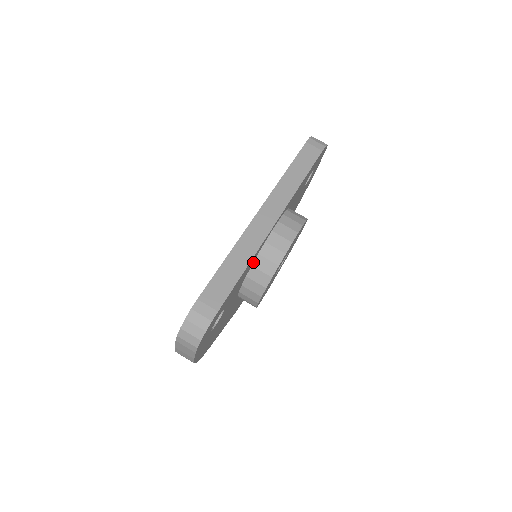
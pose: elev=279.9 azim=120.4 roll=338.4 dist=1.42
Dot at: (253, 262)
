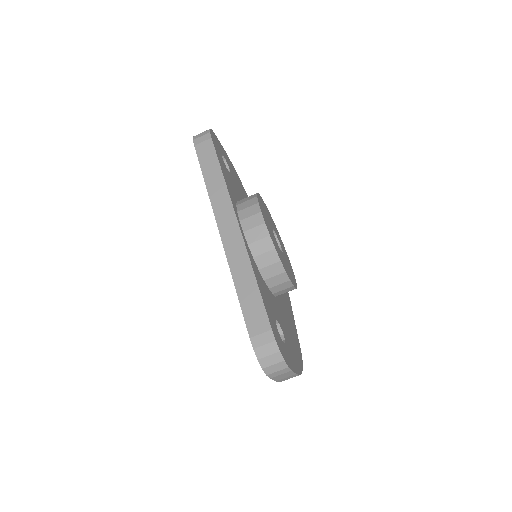
Dot at: (257, 267)
